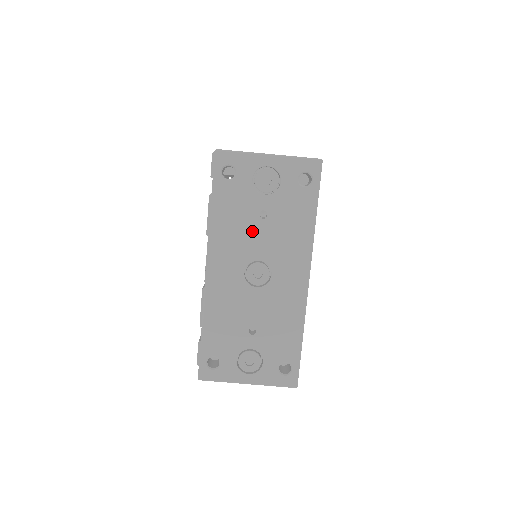
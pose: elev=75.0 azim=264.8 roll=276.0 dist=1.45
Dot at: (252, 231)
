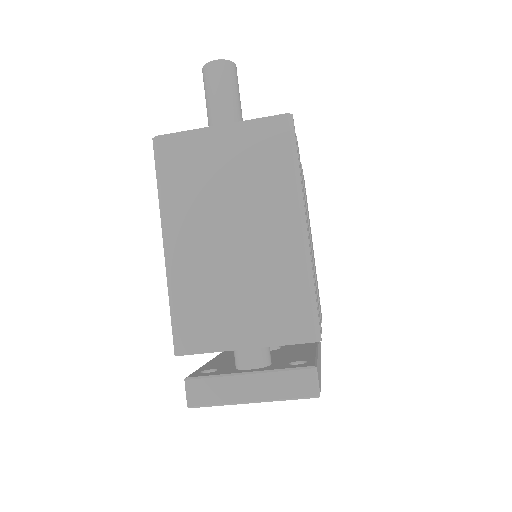
Dot at: occluded
